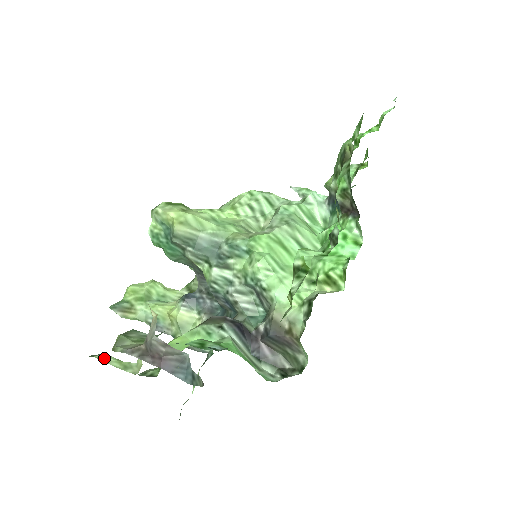
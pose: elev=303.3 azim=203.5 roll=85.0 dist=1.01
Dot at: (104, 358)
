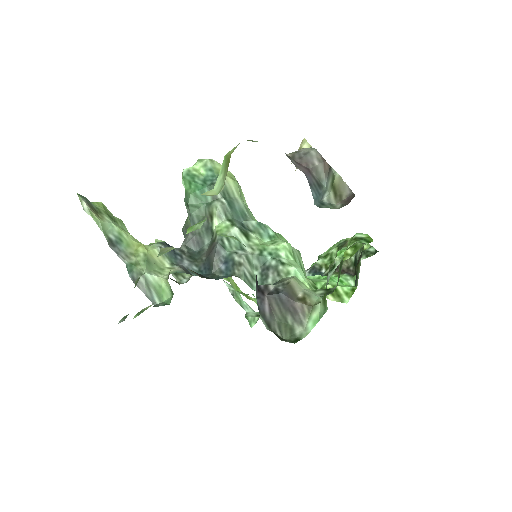
Dot at: occluded
